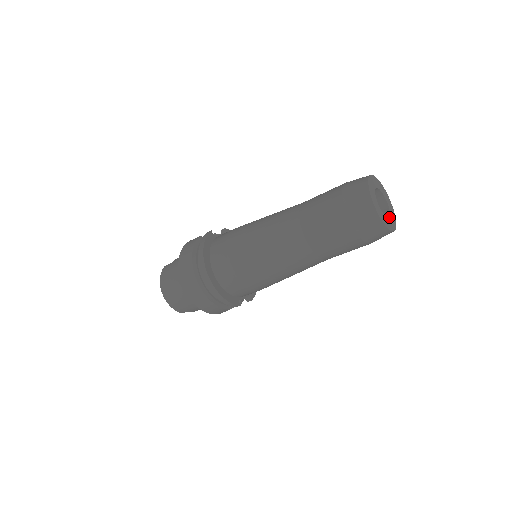
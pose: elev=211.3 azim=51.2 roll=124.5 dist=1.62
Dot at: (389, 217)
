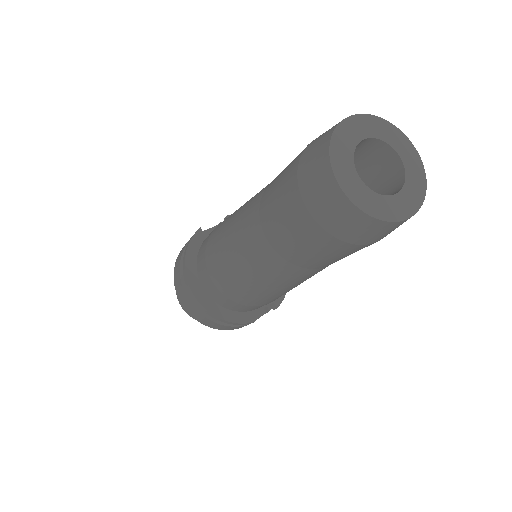
Dot at: (399, 190)
